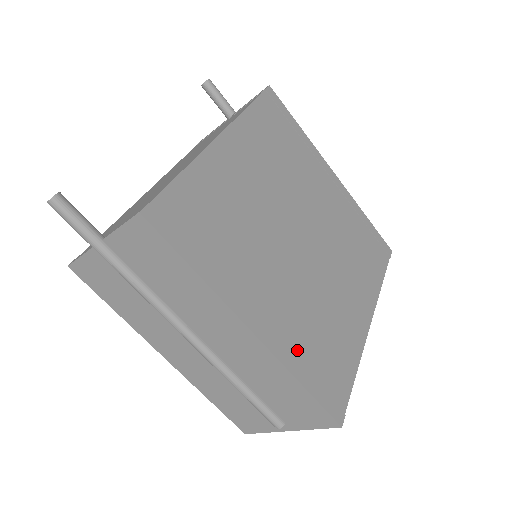
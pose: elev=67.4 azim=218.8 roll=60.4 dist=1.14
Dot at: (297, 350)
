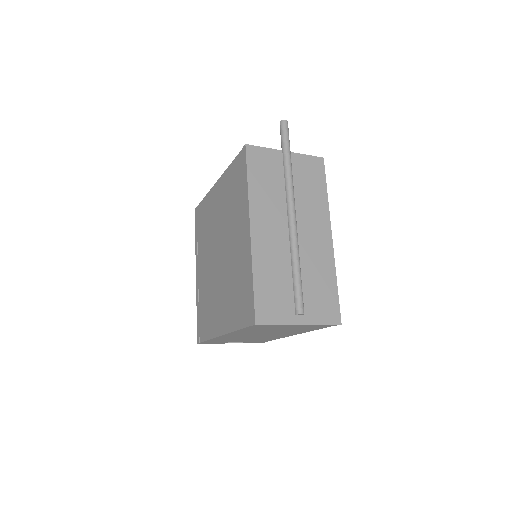
Dot at: occluded
